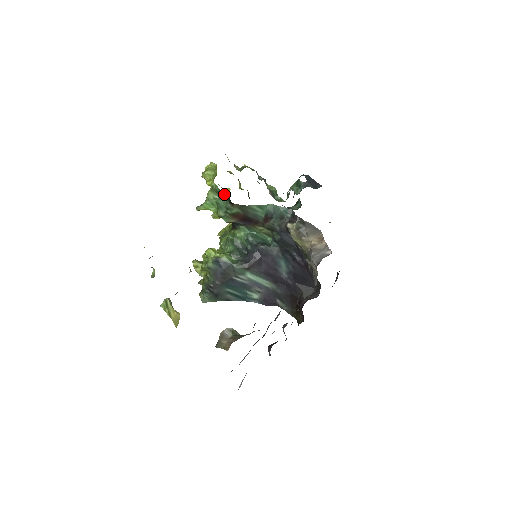
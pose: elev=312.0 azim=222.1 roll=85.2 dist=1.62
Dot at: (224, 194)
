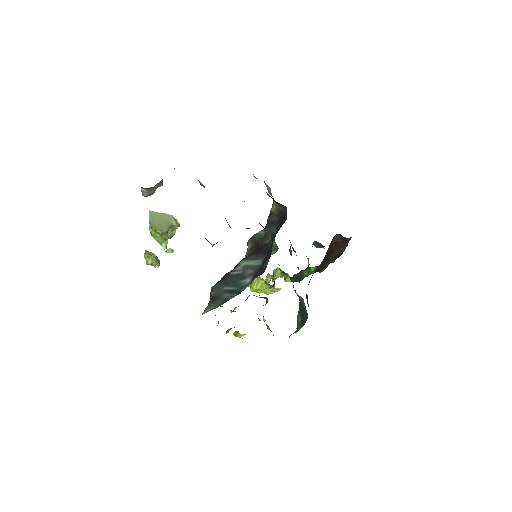
Dot at: occluded
